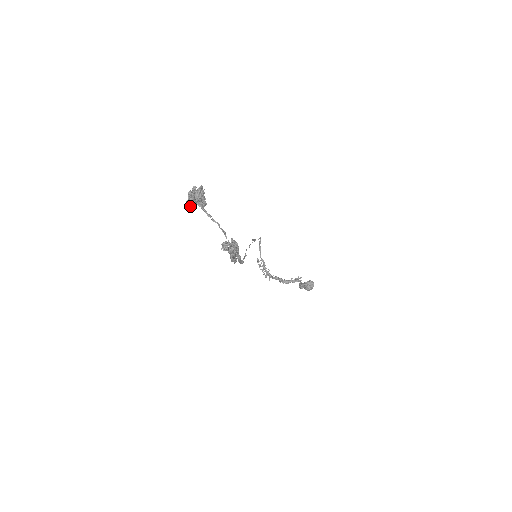
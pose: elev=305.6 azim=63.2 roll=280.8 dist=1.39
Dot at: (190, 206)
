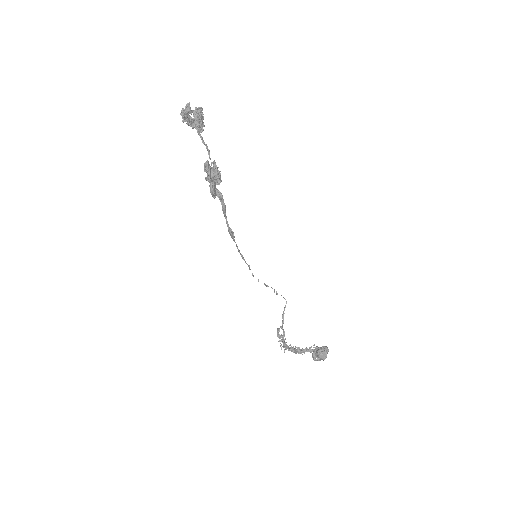
Dot at: (184, 112)
